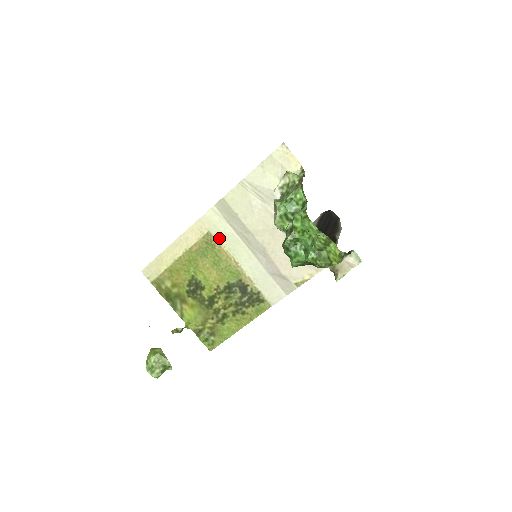
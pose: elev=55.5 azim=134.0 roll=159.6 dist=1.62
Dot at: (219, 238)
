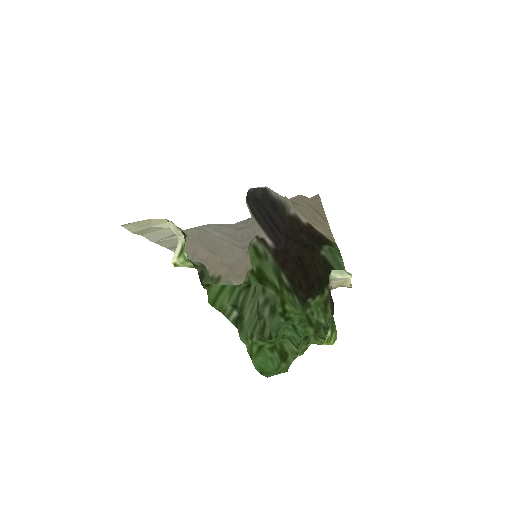
Dot at: occluded
